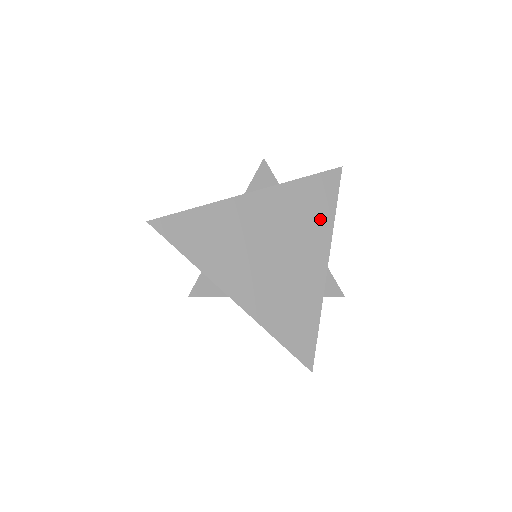
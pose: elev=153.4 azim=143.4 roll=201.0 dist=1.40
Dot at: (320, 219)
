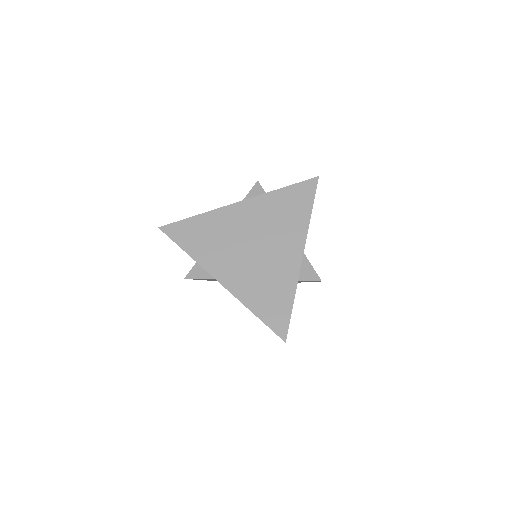
Dot at: (296, 218)
